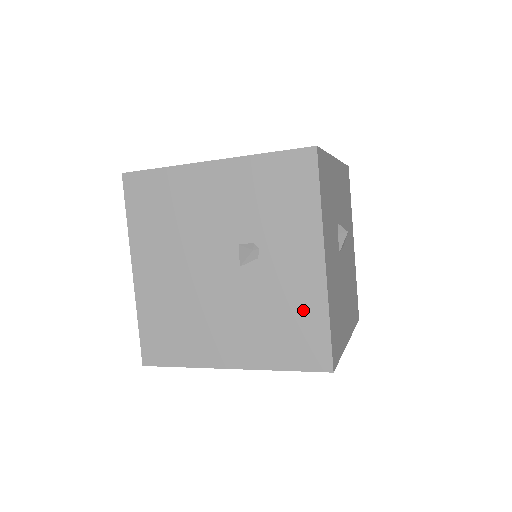
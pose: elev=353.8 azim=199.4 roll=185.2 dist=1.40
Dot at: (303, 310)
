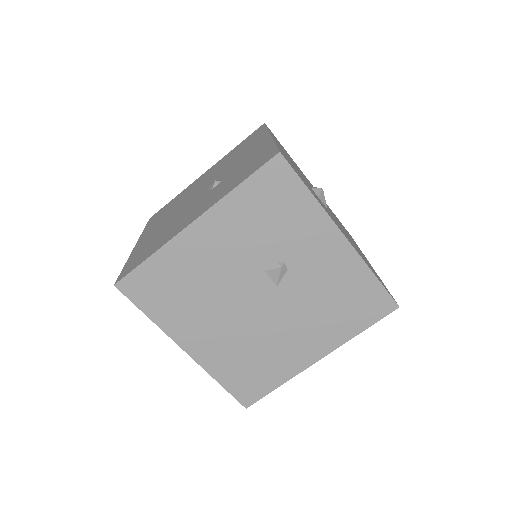
Dot at: (349, 282)
